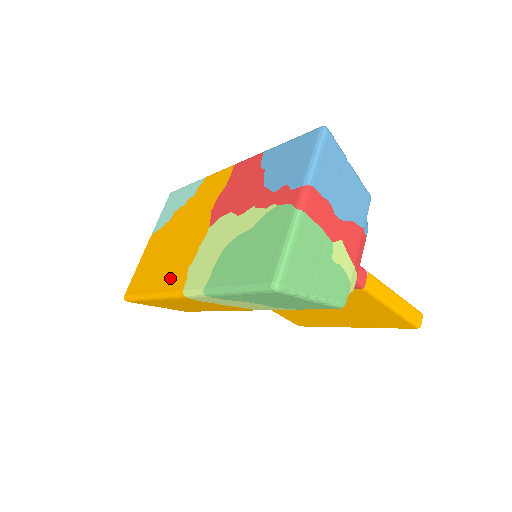
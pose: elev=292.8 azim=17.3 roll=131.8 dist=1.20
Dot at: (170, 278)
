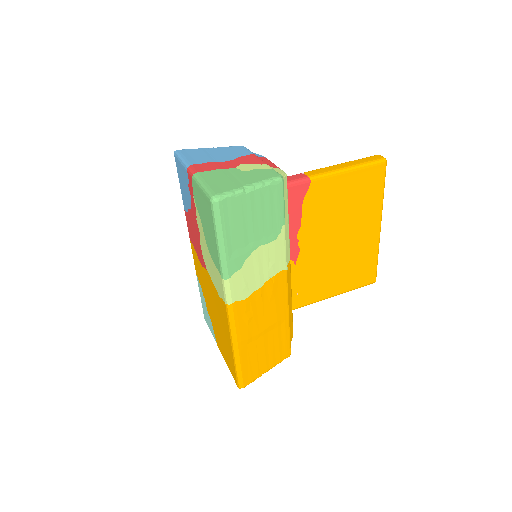
Dot at: (224, 320)
